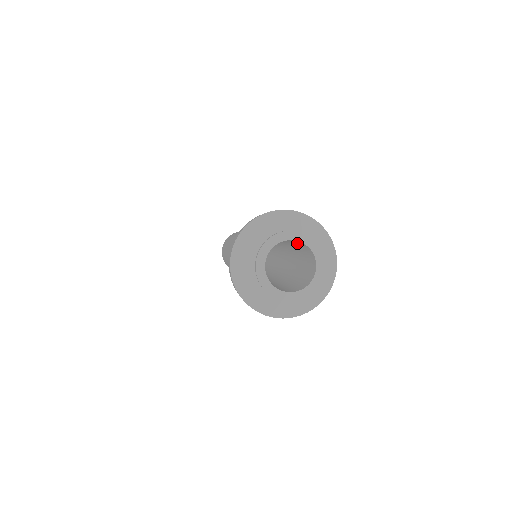
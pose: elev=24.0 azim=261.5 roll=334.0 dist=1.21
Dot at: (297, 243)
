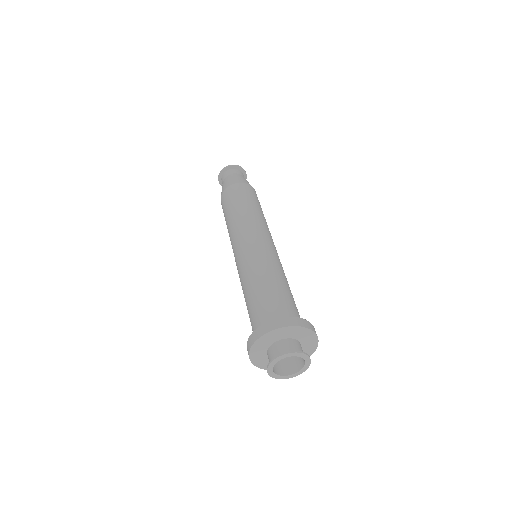
Dot at: (300, 345)
